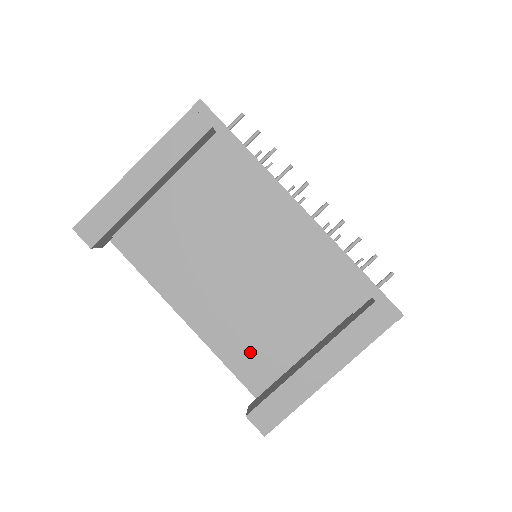
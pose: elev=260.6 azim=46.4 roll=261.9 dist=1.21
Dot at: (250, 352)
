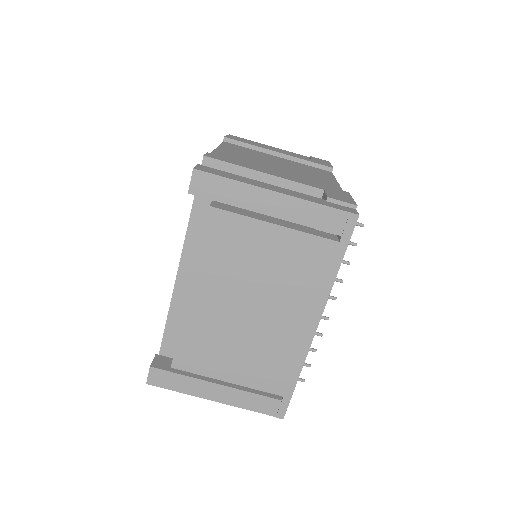
Dot at: (195, 347)
